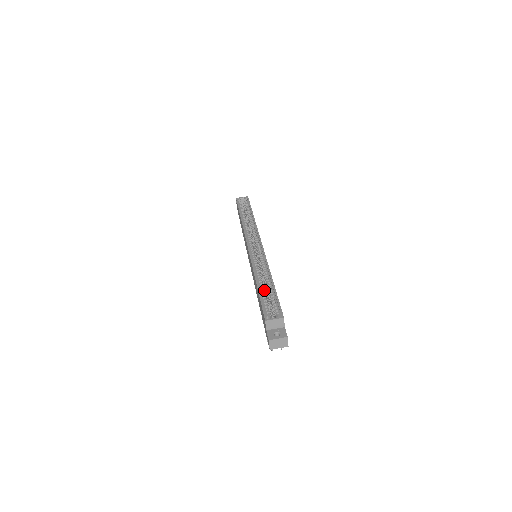
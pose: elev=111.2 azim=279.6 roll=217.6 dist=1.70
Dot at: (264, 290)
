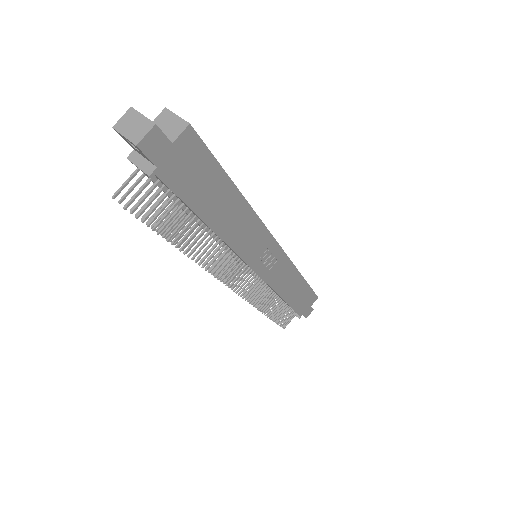
Dot at: occluded
